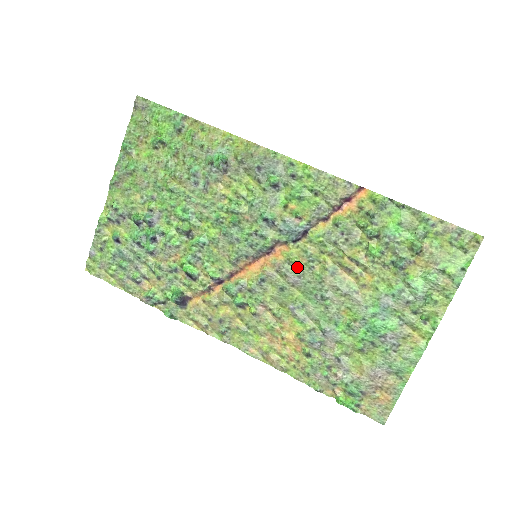
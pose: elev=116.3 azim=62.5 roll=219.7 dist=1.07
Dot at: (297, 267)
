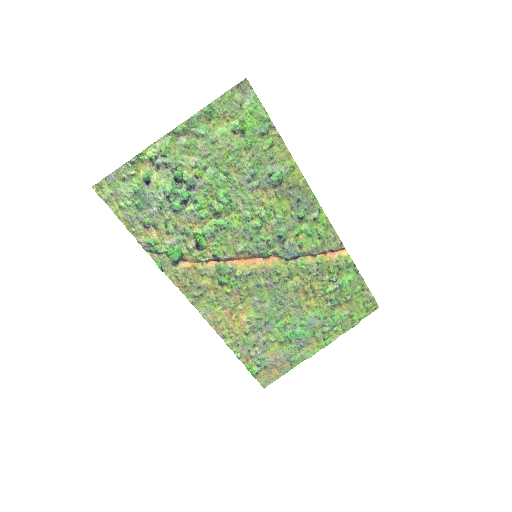
Dot at: (277, 276)
